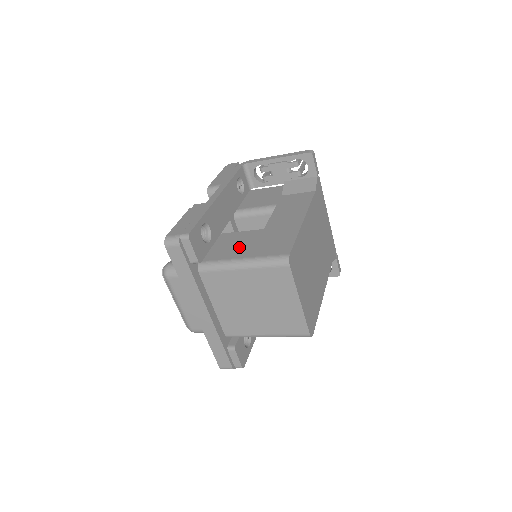
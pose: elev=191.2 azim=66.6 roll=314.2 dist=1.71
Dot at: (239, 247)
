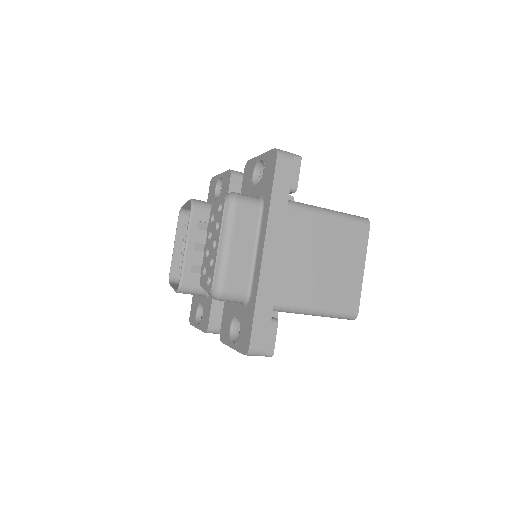
Dot at: occluded
